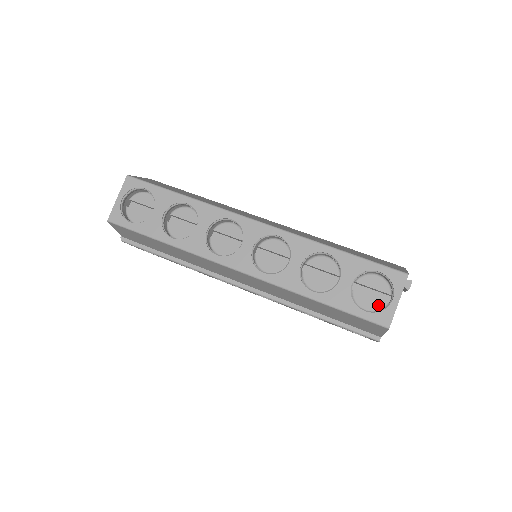
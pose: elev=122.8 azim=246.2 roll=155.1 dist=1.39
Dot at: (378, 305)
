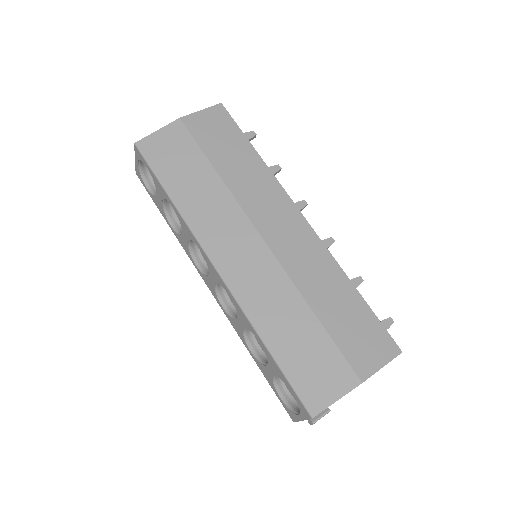
Dot at: occluded
